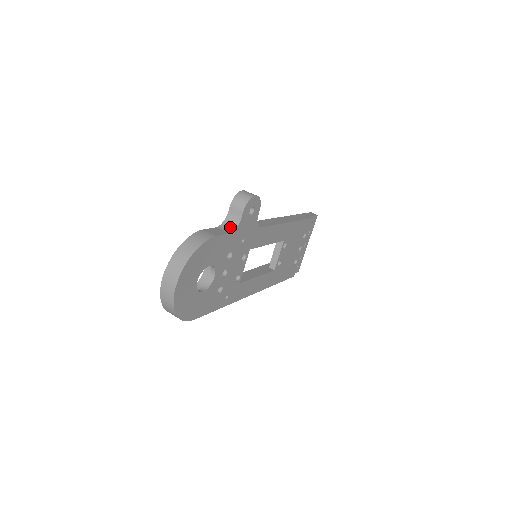
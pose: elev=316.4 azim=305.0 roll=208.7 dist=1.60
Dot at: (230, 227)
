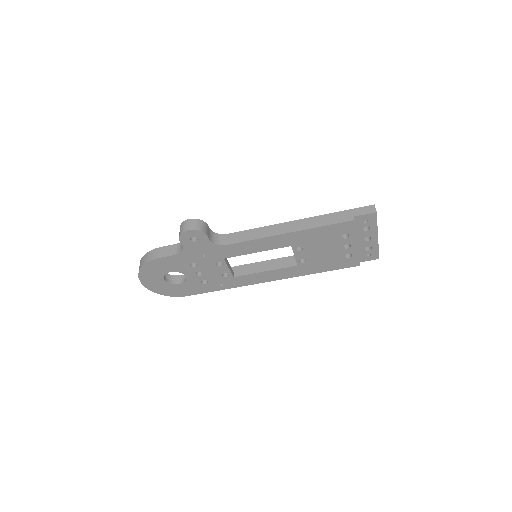
Dot at: (181, 248)
